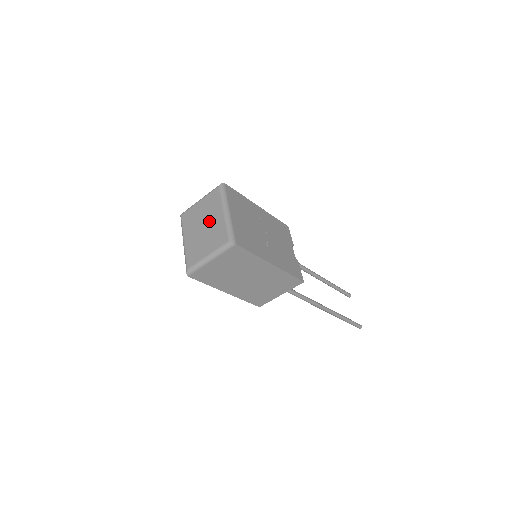
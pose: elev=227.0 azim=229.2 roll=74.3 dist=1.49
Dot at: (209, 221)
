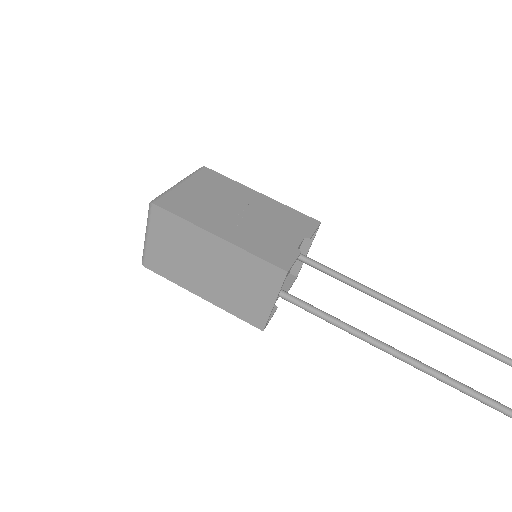
Dot at: occluded
